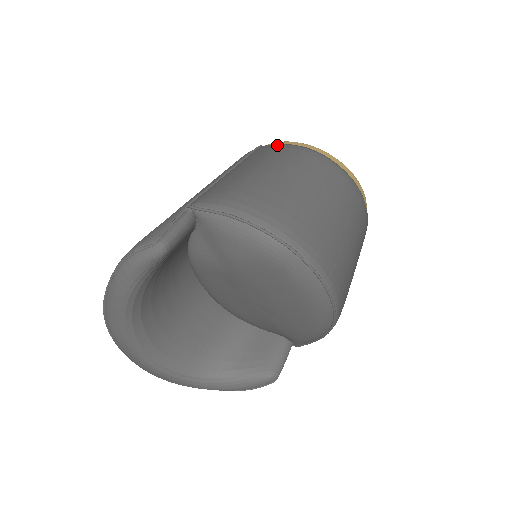
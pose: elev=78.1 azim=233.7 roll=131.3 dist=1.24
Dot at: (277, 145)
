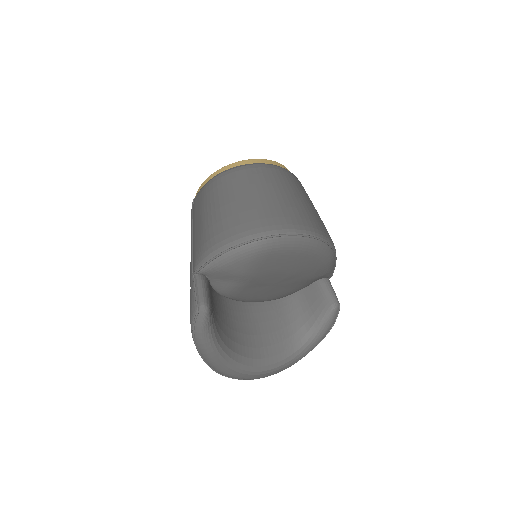
Dot at: (201, 191)
